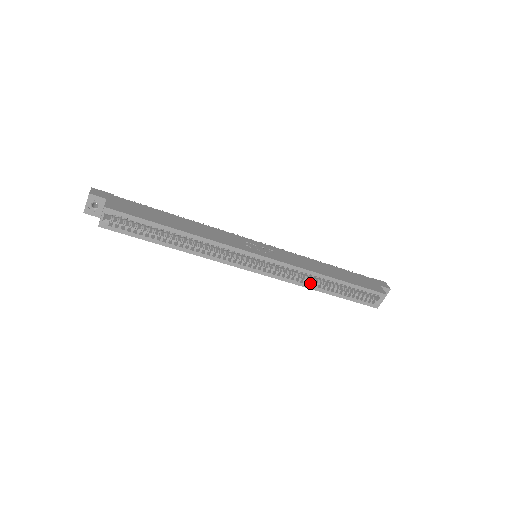
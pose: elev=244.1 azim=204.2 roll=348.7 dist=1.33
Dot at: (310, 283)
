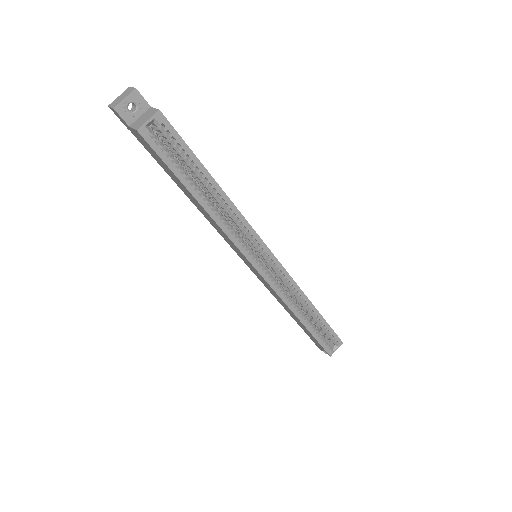
Dot at: (293, 306)
